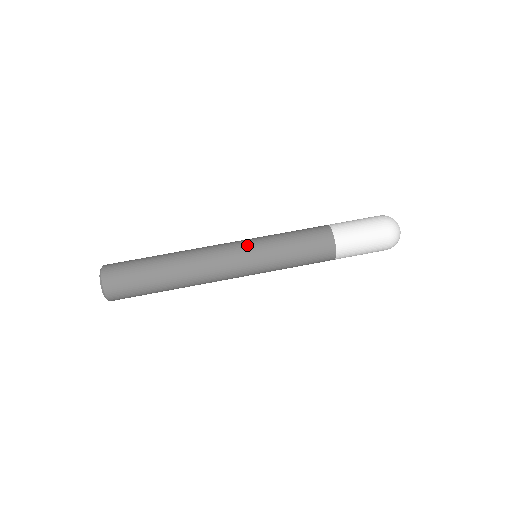
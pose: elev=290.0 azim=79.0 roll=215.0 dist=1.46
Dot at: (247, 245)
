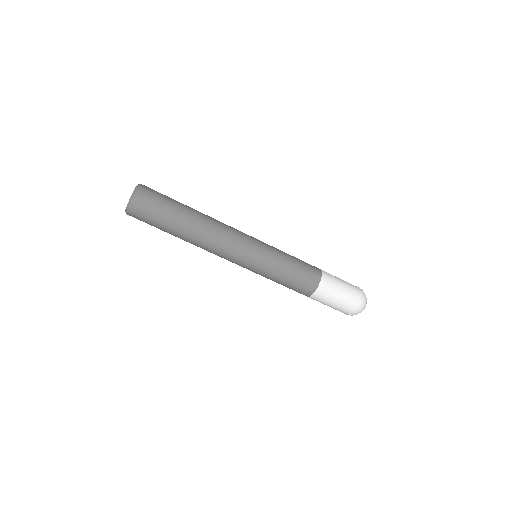
Dot at: (256, 249)
